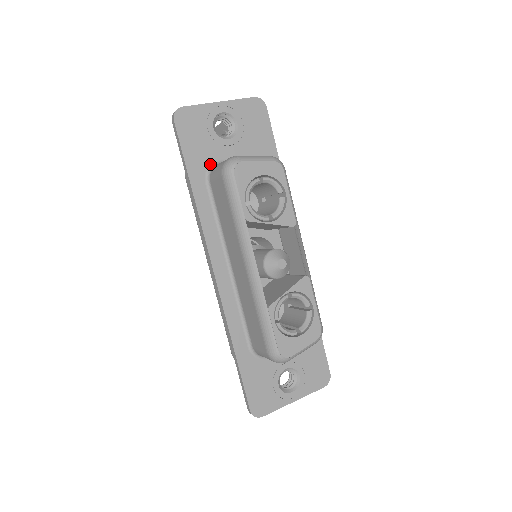
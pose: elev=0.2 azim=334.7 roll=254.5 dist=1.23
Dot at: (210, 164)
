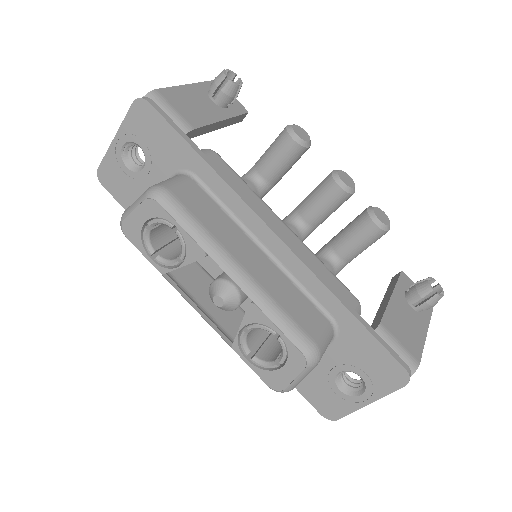
Dot at: occluded
